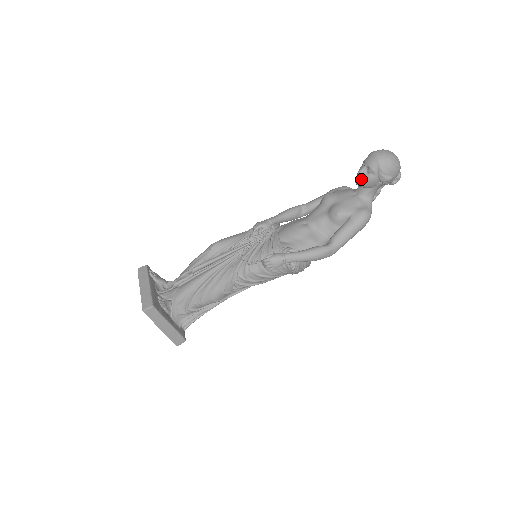
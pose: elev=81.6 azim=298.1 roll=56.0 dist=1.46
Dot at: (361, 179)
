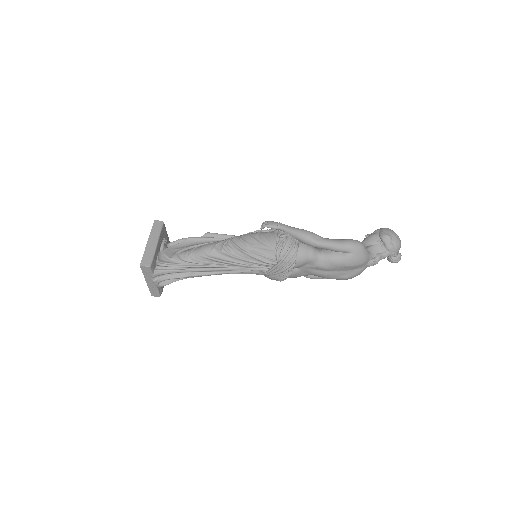
Dot at: (366, 238)
